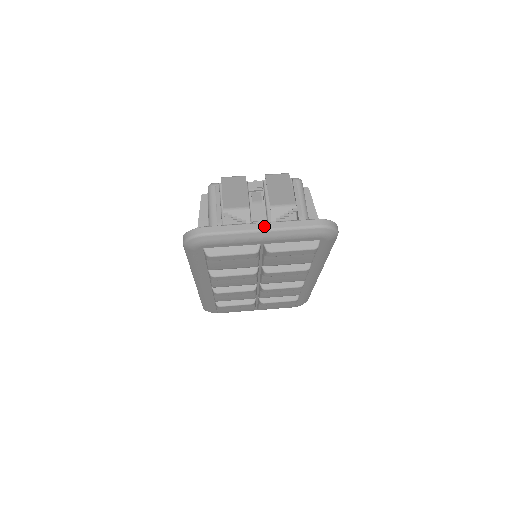
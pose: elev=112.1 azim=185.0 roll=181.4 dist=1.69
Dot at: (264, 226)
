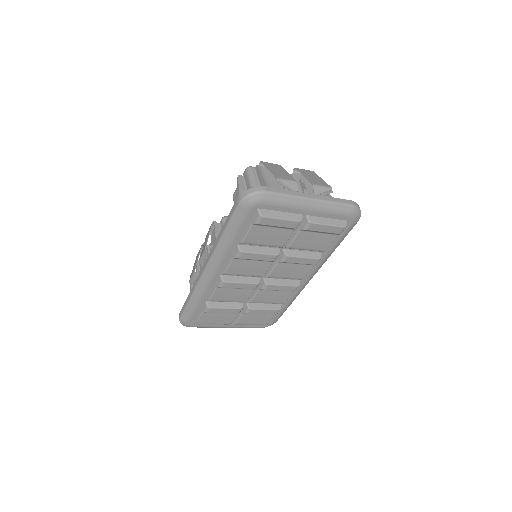
Dot at: (313, 196)
